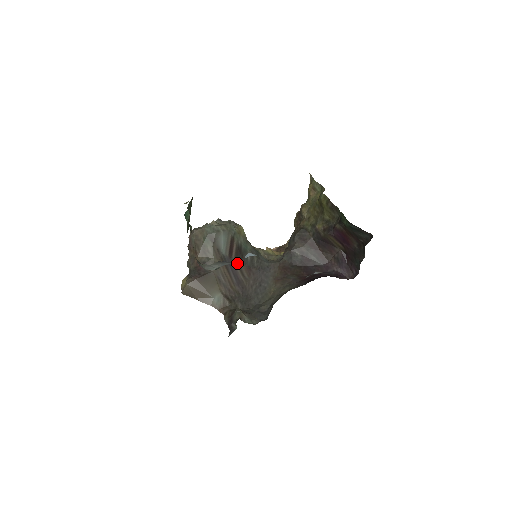
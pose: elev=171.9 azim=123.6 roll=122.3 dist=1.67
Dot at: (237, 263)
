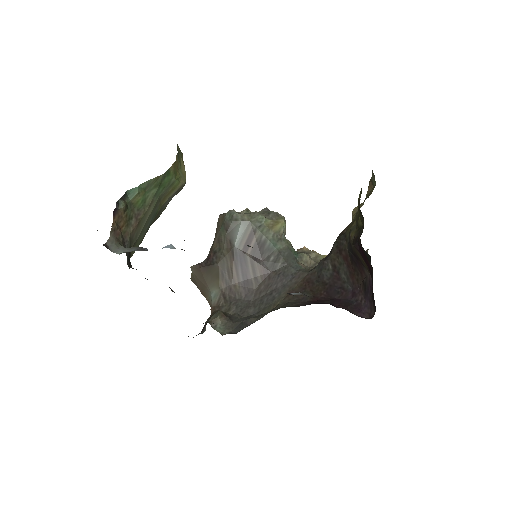
Dot at: (251, 261)
